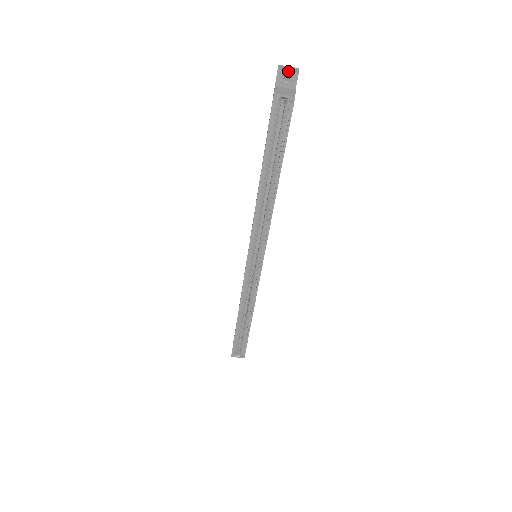
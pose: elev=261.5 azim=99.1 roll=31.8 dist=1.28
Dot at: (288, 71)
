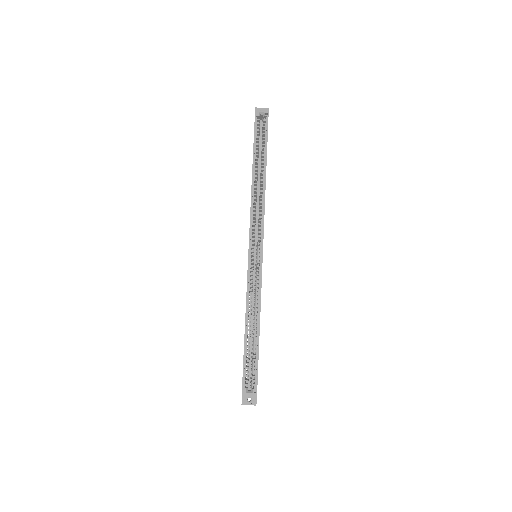
Dot at: (262, 108)
